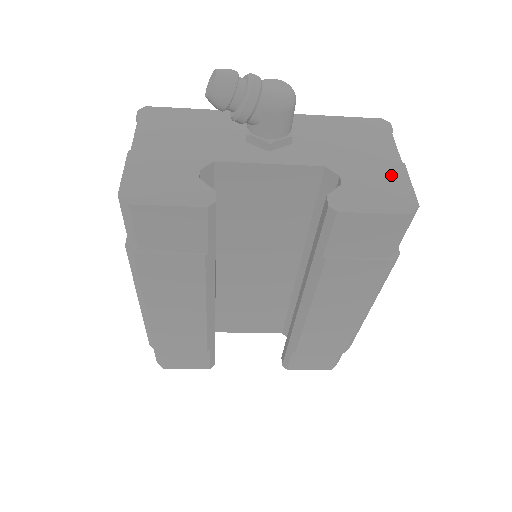
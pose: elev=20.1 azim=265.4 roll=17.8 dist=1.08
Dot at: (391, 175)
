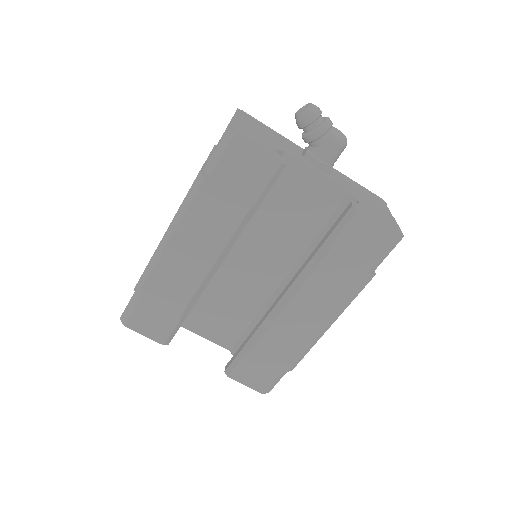
Dot at: (387, 217)
